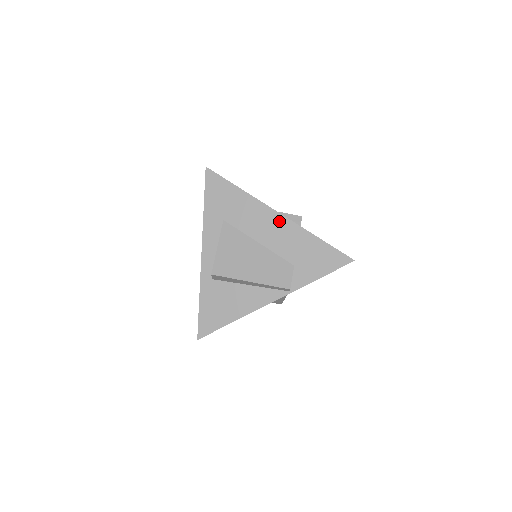
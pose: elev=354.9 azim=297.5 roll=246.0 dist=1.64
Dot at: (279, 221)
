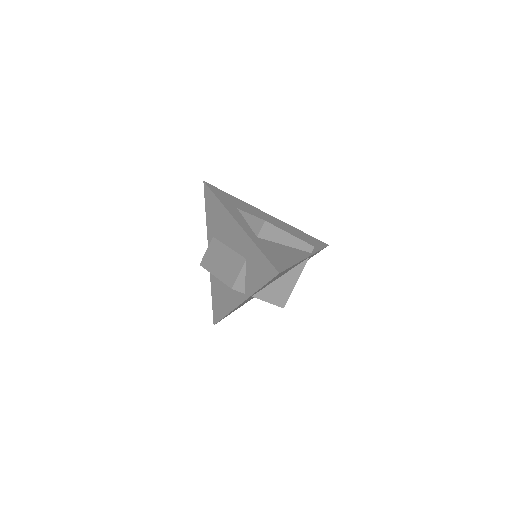
Dot at: (273, 218)
